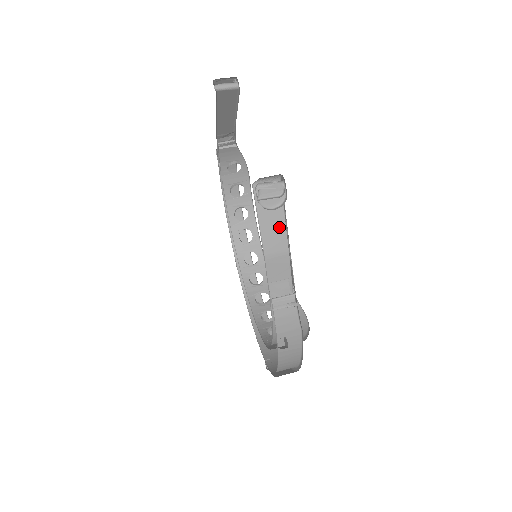
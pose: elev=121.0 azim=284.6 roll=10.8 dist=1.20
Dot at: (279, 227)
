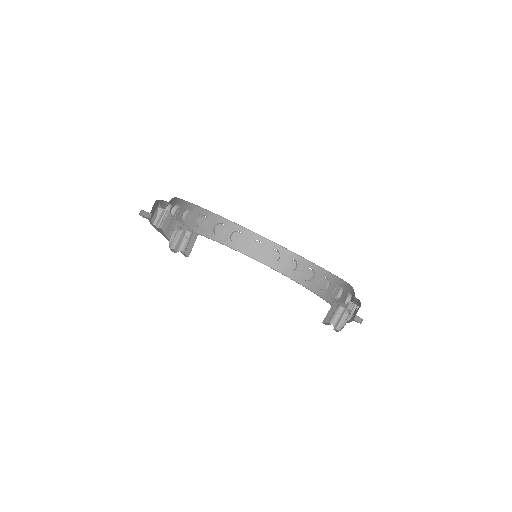
Dot at: occluded
